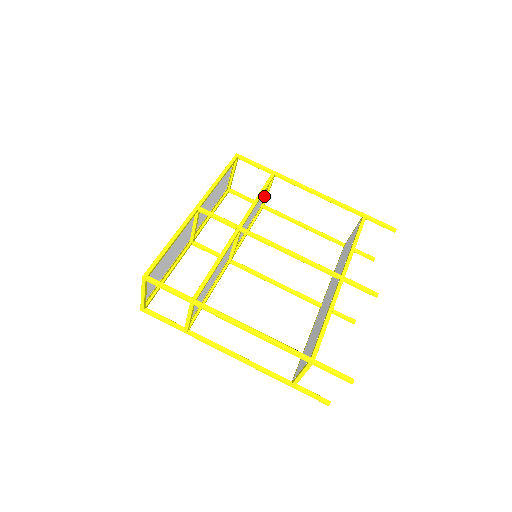
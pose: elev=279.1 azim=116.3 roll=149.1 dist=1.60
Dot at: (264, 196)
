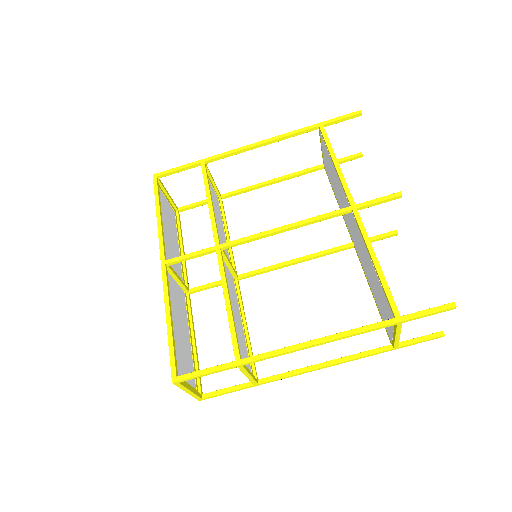
Dot at: (213, 189)
